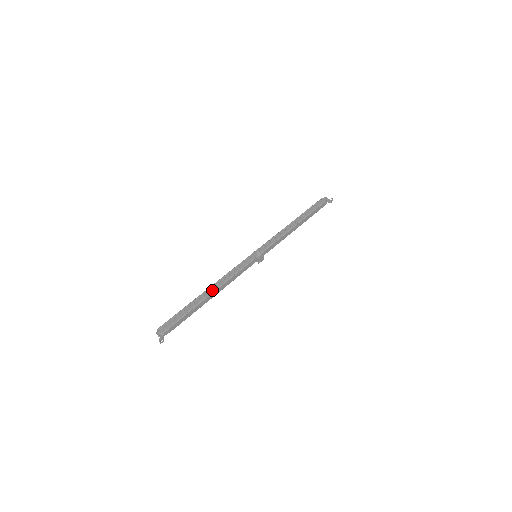
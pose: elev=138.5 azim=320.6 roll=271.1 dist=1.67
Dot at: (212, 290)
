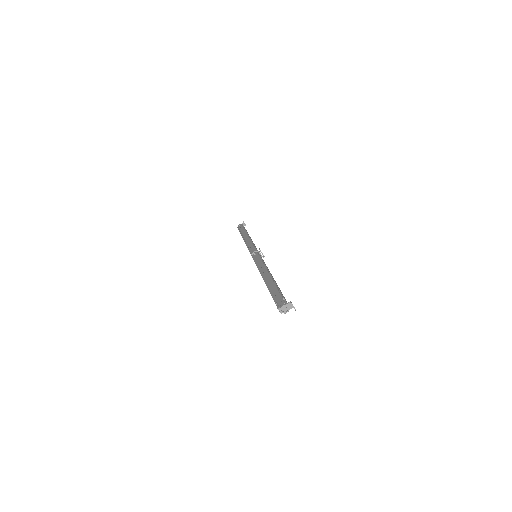
Dot at: (267, 274)
